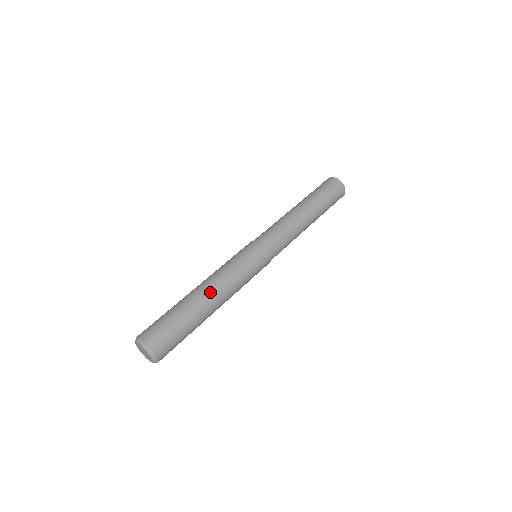
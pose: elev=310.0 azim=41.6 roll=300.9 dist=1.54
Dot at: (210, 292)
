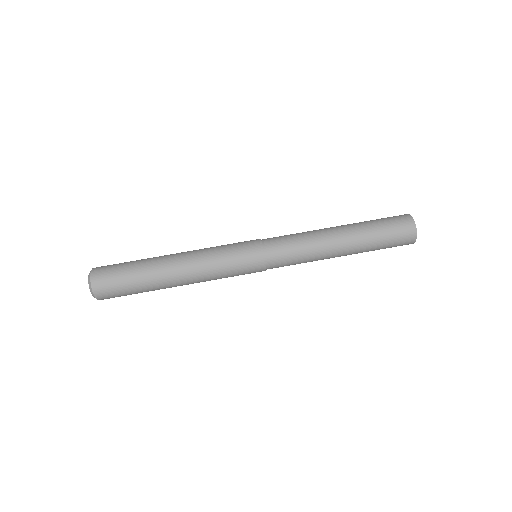
Dot at: (180, 282)
